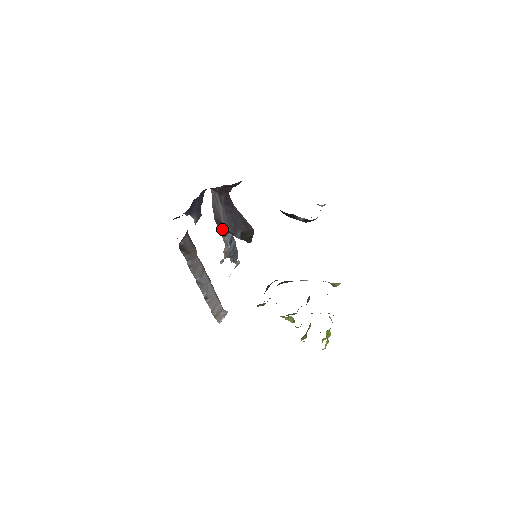
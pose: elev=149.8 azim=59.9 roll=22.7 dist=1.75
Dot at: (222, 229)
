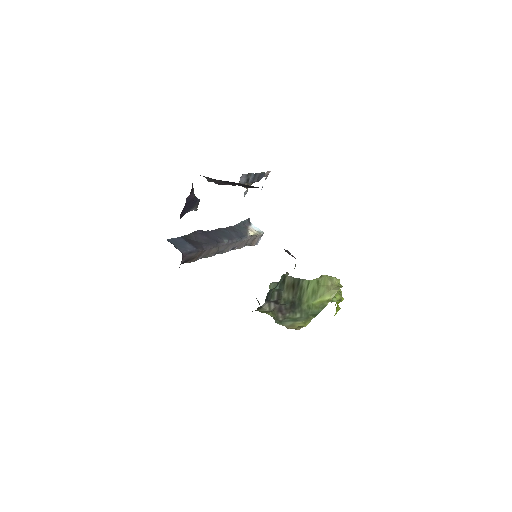
Dot at: occluded
